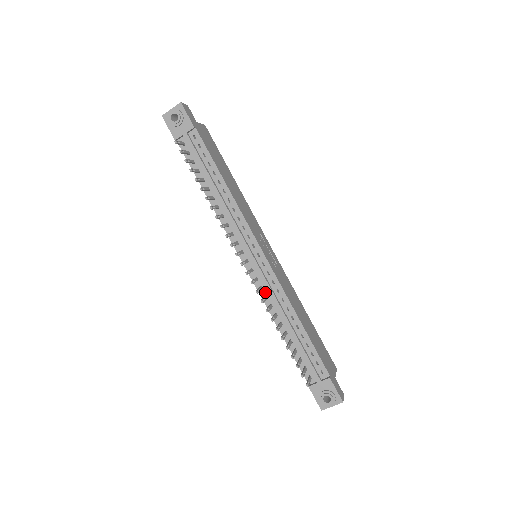
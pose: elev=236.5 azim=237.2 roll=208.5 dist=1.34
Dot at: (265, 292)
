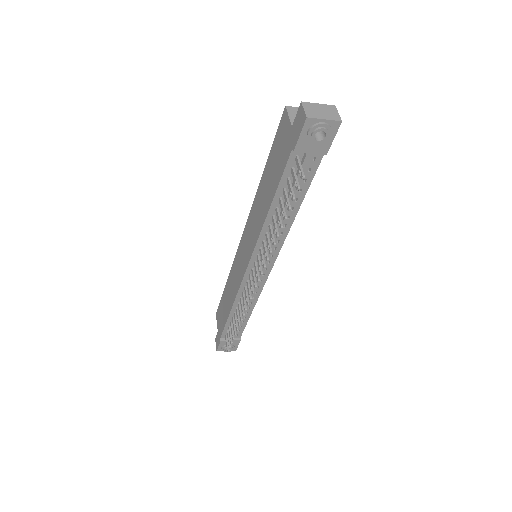
Dot at: occluded
